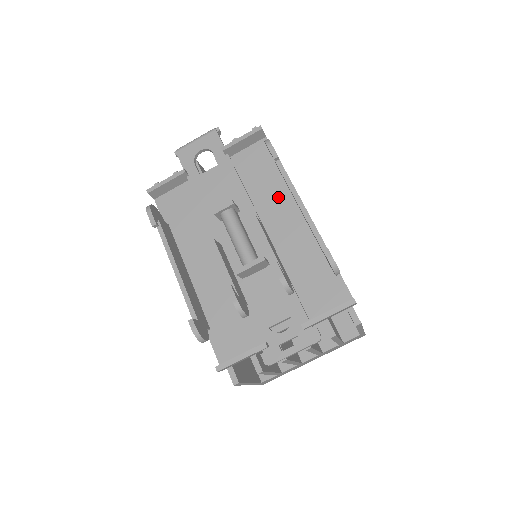
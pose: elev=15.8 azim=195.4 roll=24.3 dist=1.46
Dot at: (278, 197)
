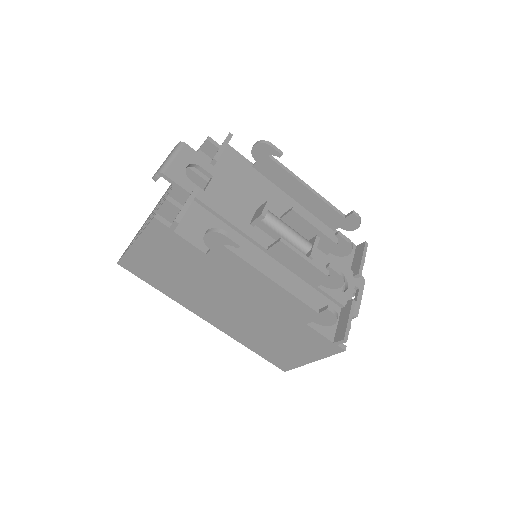
Dot at: (272, 192)
